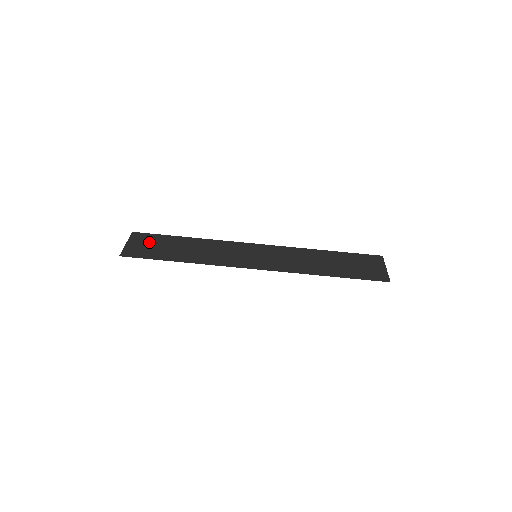
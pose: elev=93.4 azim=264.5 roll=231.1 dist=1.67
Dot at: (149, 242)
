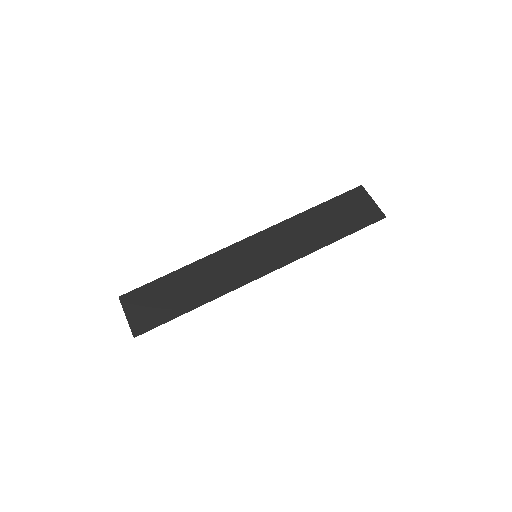
Dot at: (146, 301)
